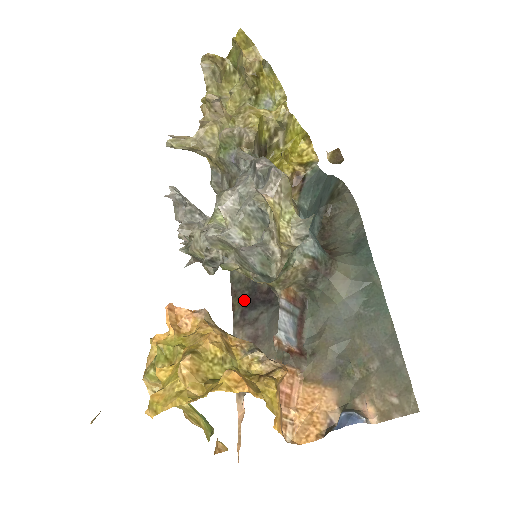
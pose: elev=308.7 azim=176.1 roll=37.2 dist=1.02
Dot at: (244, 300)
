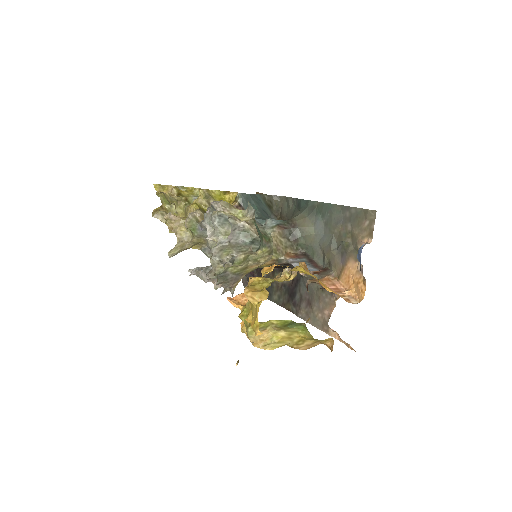
Dot at: (289, 299)
